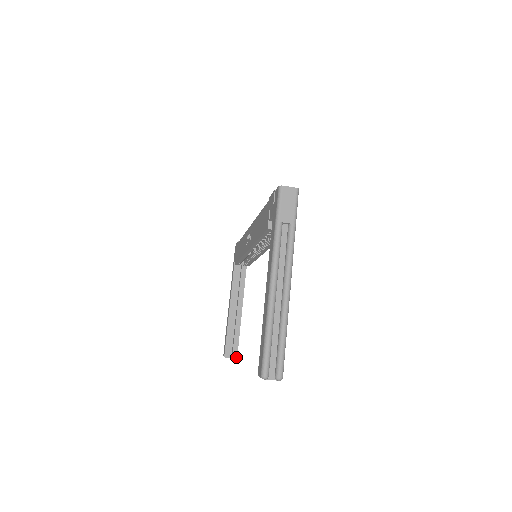
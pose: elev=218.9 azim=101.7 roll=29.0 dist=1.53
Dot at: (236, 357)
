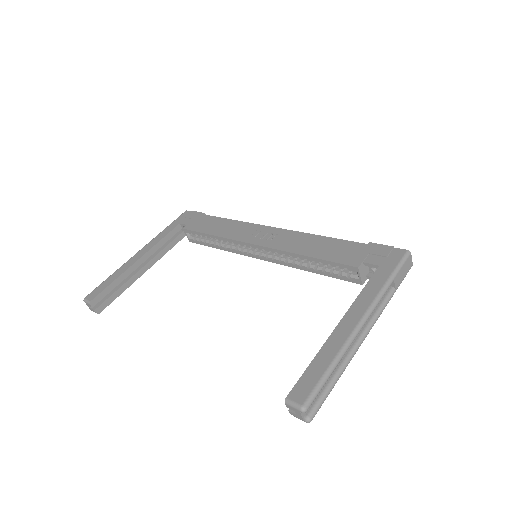
Dot at: (99, 312)
